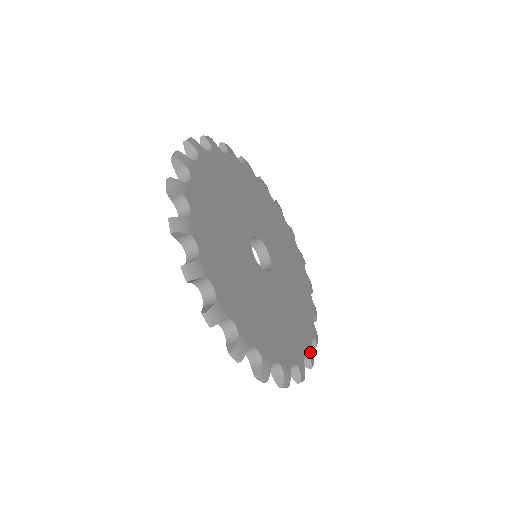
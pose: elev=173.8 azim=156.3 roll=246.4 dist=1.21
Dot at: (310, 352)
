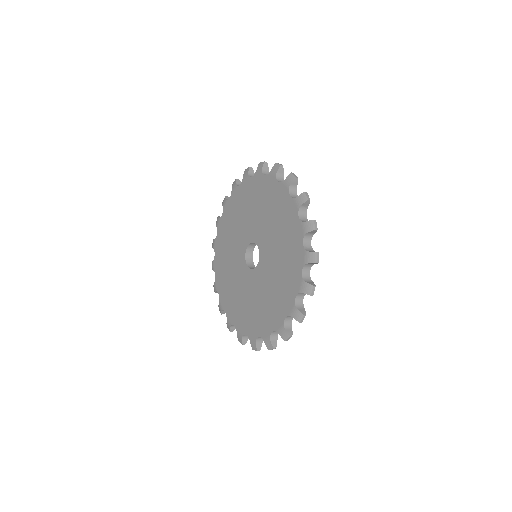
Dot at: occluded
